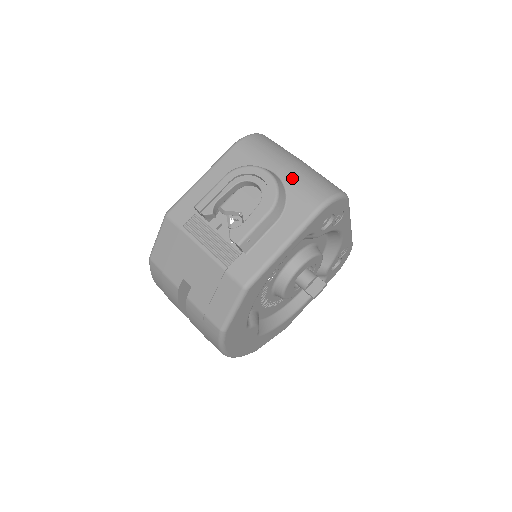
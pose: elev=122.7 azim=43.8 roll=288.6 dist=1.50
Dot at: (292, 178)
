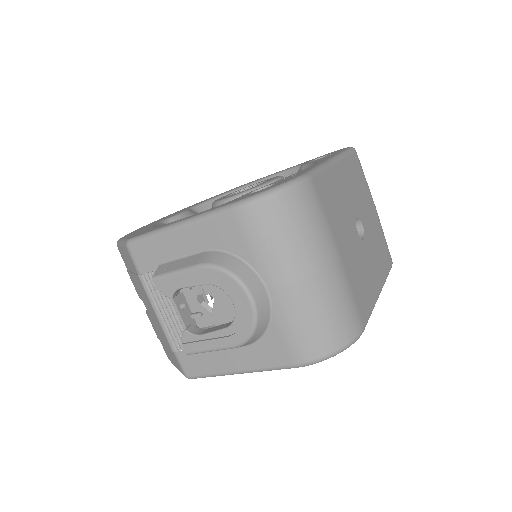
Dot at: (287, 310)
